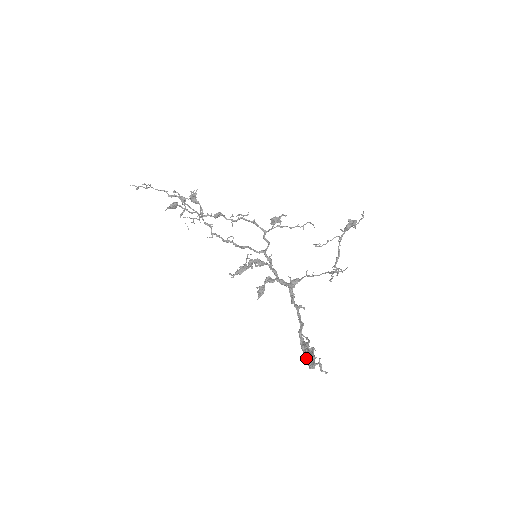
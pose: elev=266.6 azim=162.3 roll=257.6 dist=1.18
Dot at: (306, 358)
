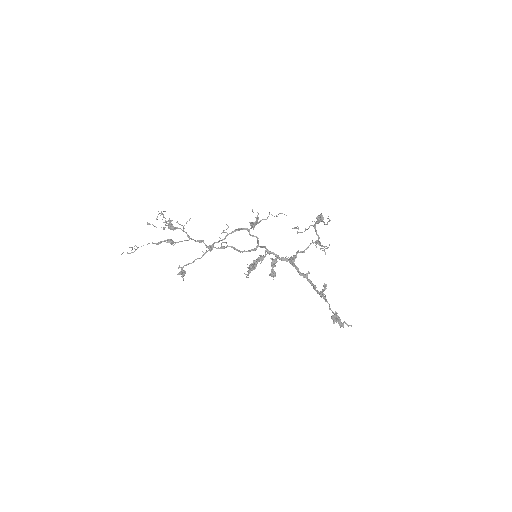
Dot at: occluded
